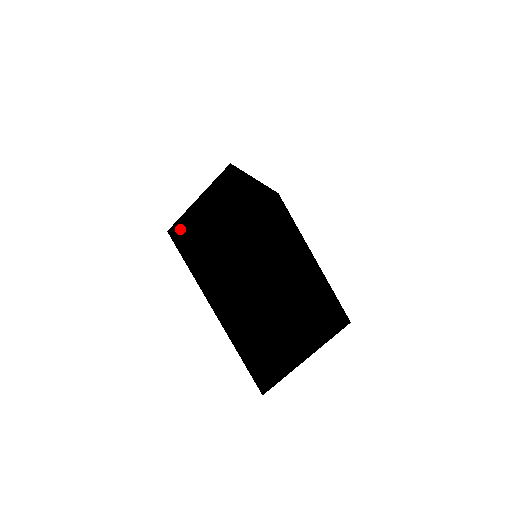
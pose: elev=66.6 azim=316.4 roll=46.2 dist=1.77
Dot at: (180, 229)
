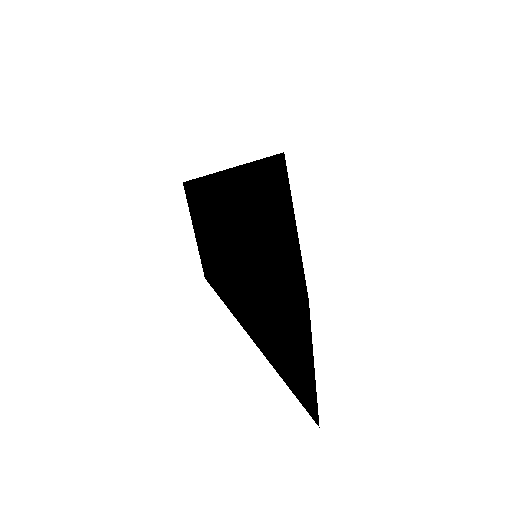
Dot at: (206, 271)
